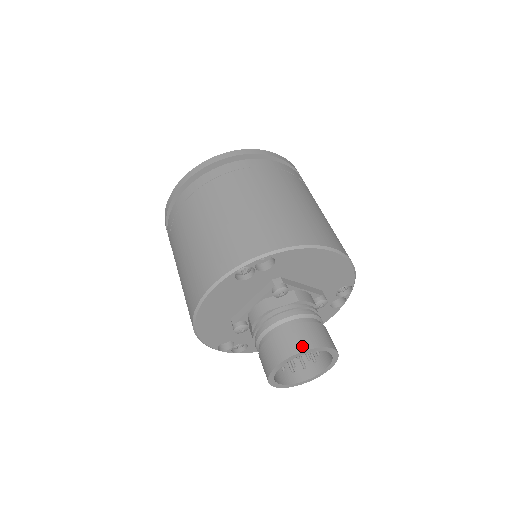
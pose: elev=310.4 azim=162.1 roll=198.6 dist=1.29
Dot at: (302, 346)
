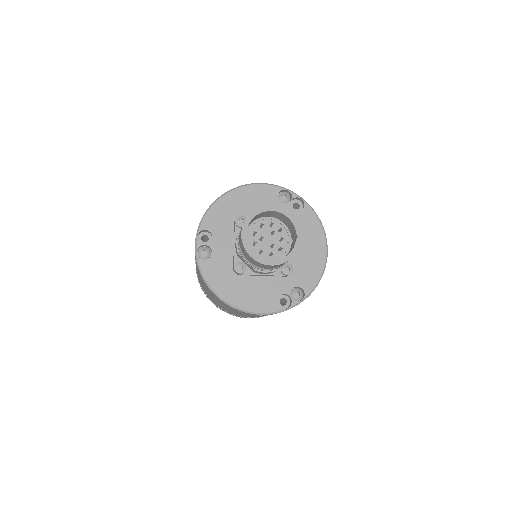
Dot at: (292, 216)
